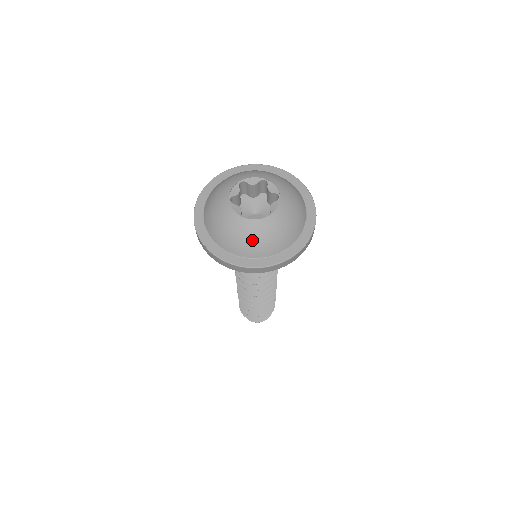
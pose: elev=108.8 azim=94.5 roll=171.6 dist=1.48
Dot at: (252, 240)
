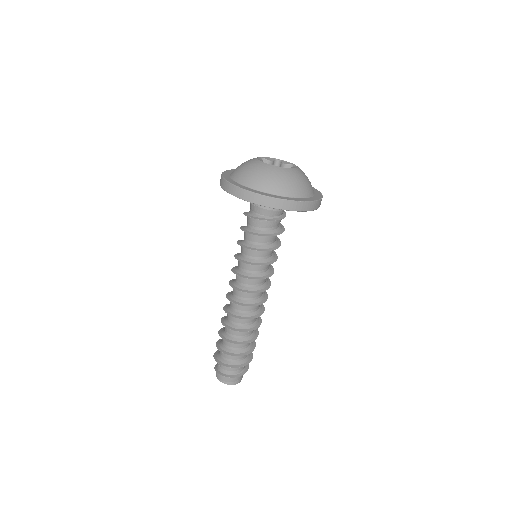
Dot at: (252, 172)
